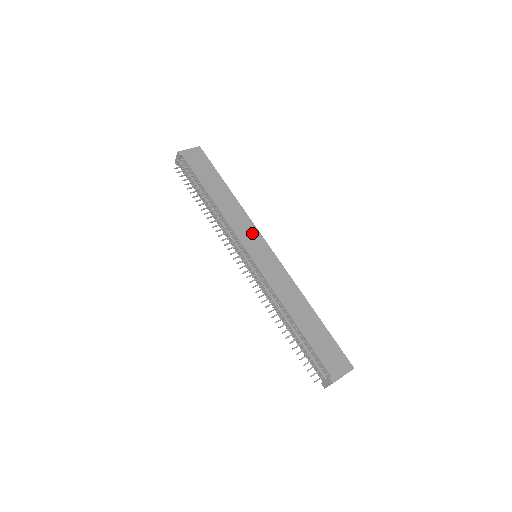
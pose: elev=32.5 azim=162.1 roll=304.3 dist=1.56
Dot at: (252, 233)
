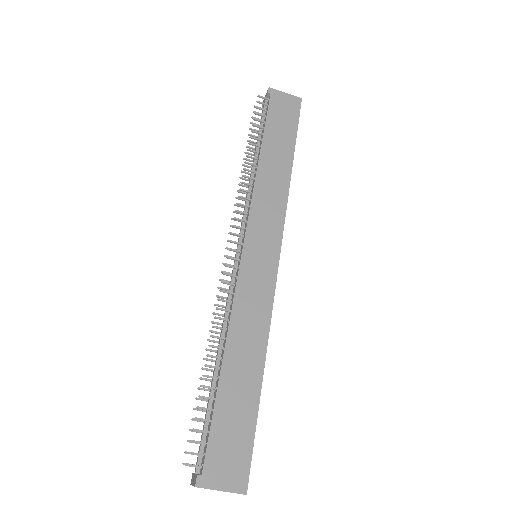
Dot at: (272, 225)
